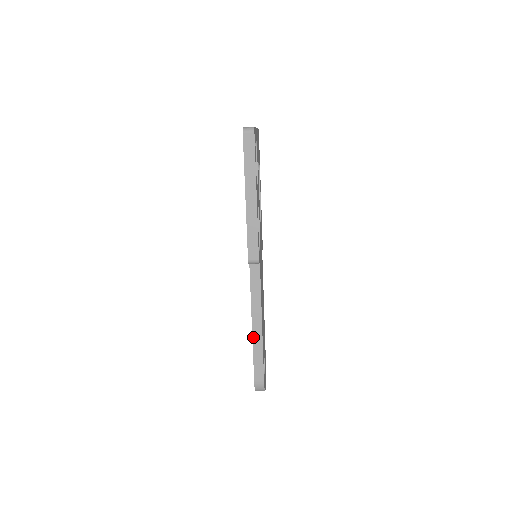
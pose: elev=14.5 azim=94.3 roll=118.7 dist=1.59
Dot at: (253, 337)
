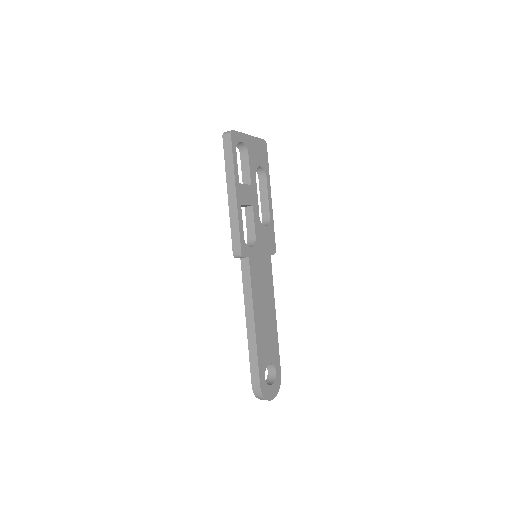
Dot at: (248, 336)
